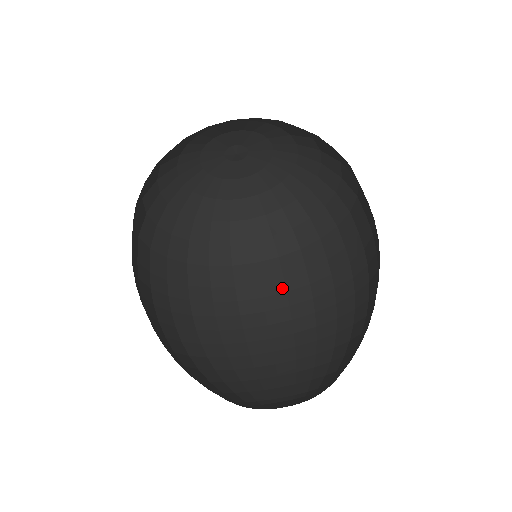
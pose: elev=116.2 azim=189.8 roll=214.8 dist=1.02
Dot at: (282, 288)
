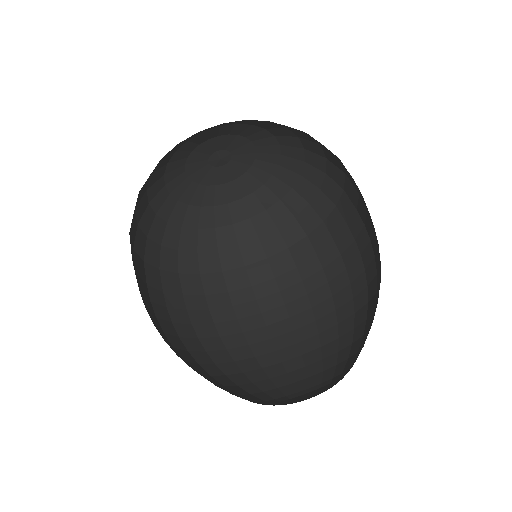
Dot at: (228, 302)
